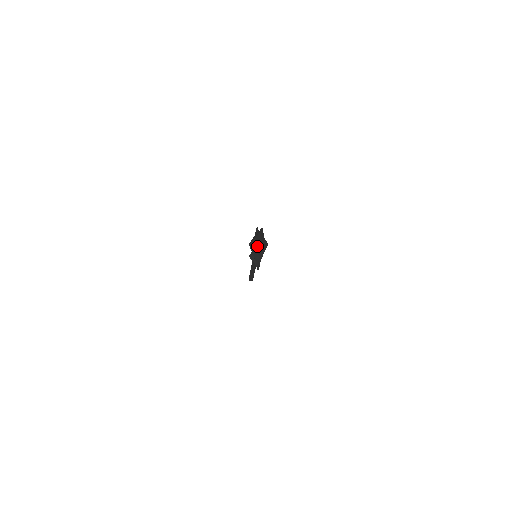
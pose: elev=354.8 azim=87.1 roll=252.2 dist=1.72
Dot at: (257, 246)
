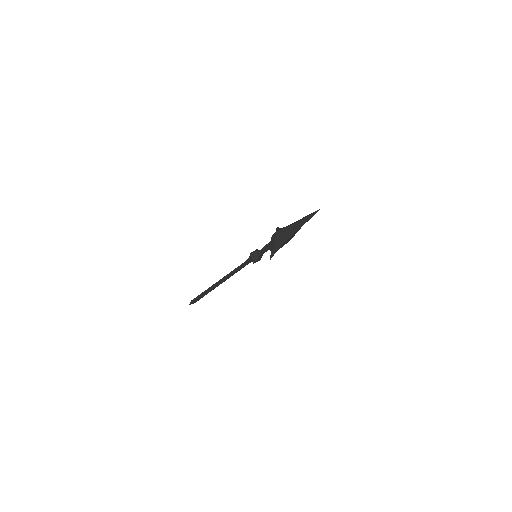
Dot at: (291, 232)
